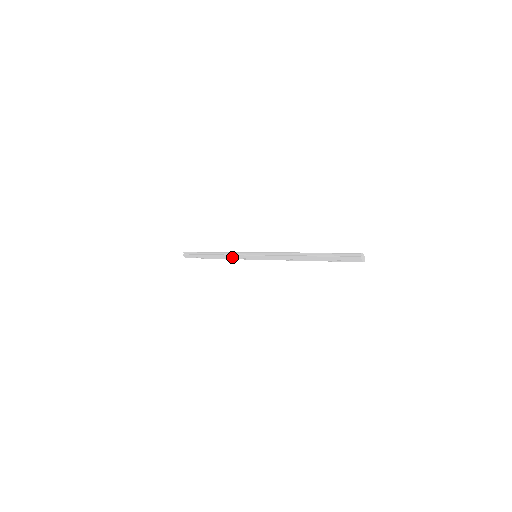
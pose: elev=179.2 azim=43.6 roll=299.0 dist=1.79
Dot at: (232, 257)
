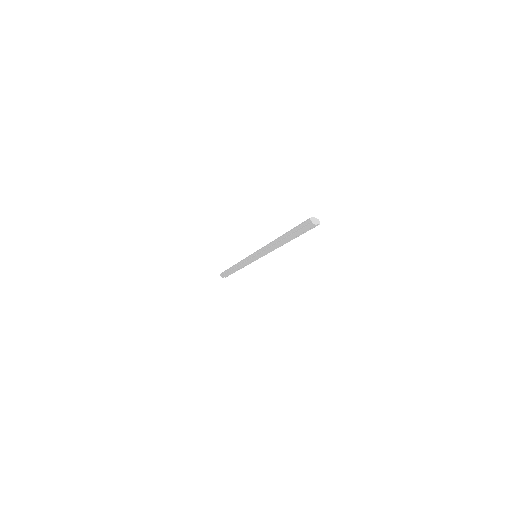
Dot at: (244, 265)
